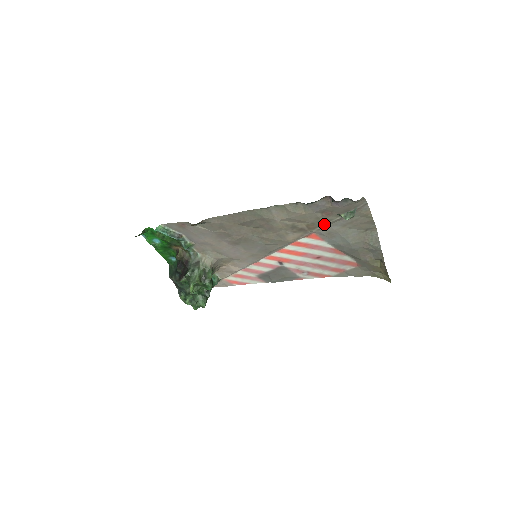
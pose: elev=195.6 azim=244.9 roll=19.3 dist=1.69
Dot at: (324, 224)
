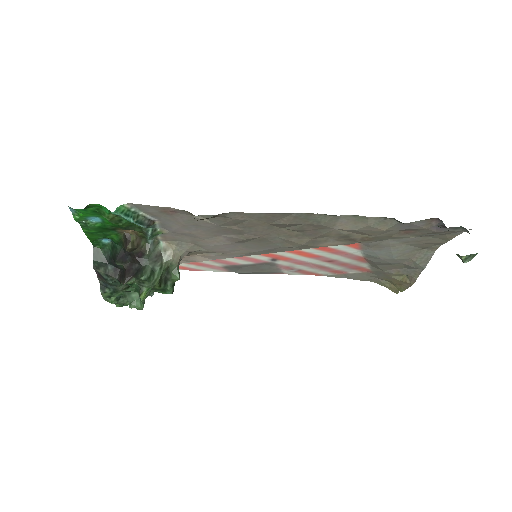
Dot at: (387, 239)
